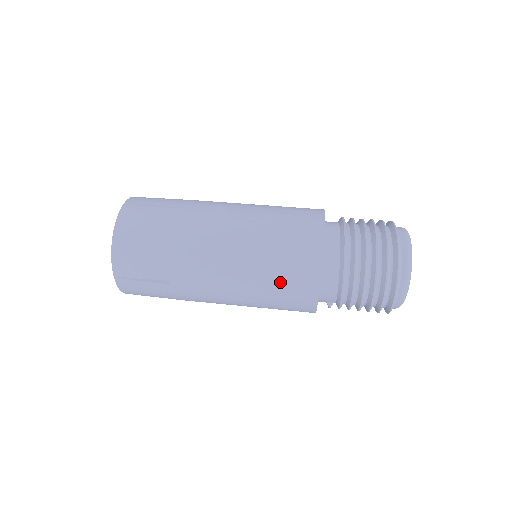
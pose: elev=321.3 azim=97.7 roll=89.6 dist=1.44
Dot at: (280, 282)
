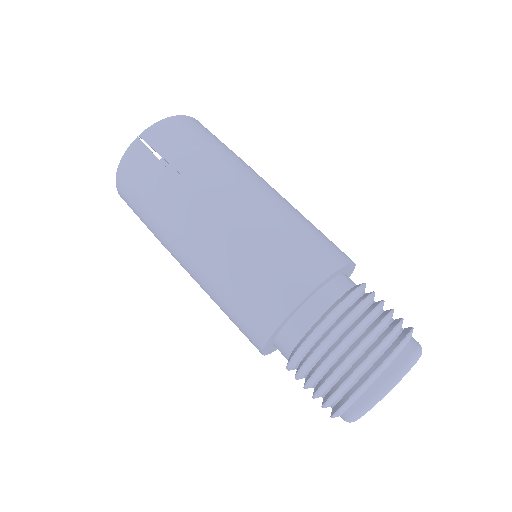
Dot at: (232, 320)
